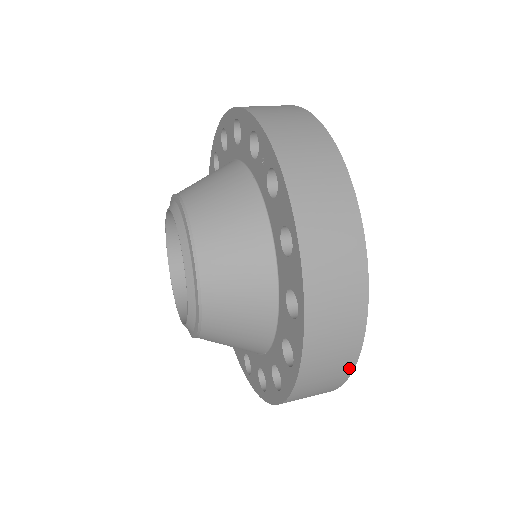
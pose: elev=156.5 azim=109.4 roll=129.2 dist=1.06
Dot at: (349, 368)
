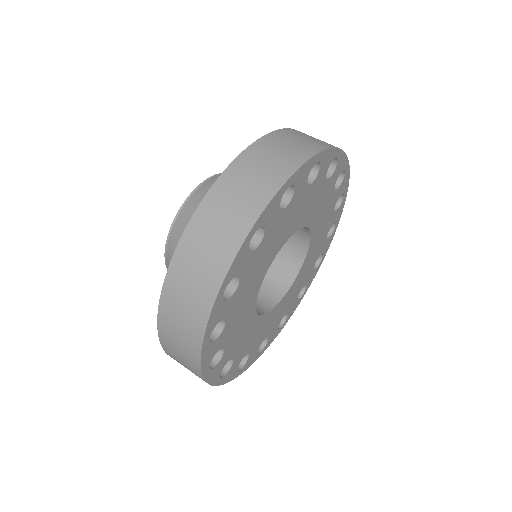
Dot at: (200, 376)
